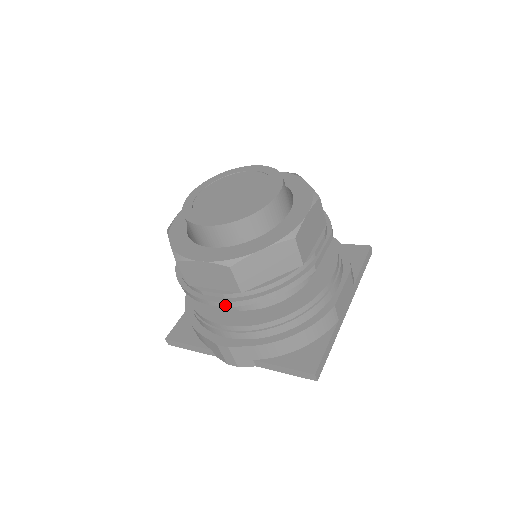
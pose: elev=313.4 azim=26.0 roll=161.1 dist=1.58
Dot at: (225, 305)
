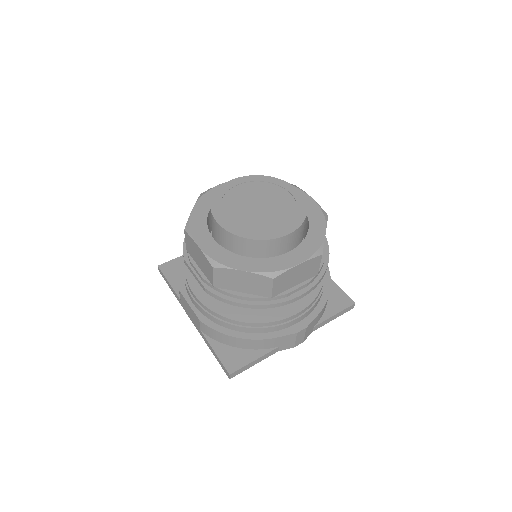
Dot at: (310, 291)
